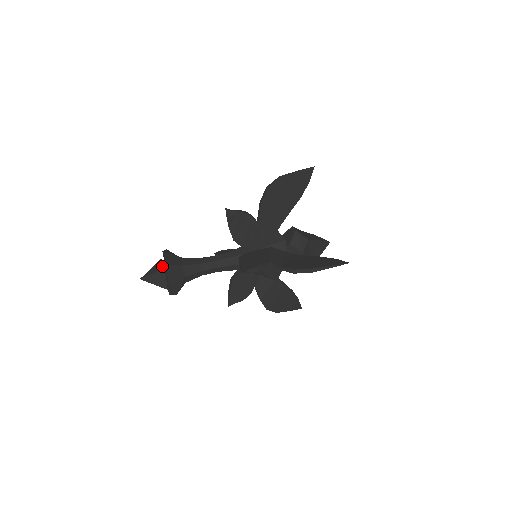
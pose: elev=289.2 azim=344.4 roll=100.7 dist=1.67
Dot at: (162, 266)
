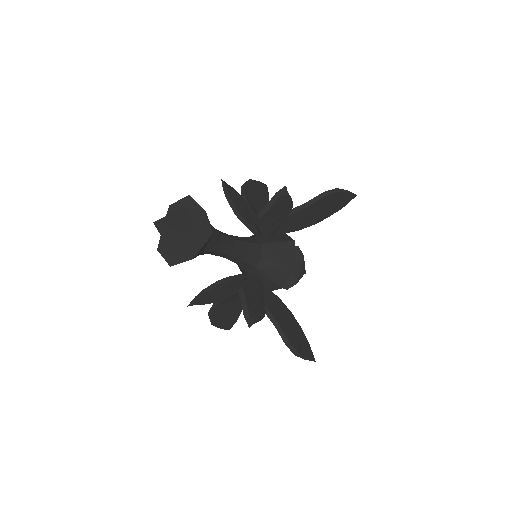
Dot at: occluded
